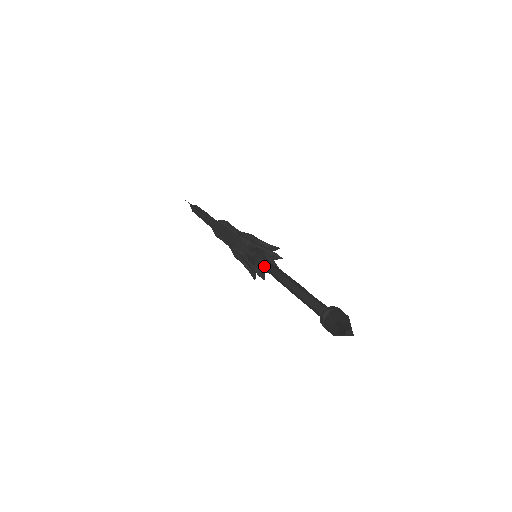
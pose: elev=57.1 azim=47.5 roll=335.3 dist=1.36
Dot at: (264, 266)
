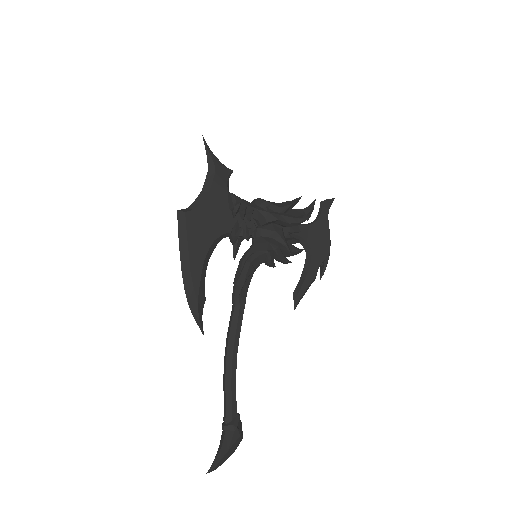
Dot at: (230, 316)
